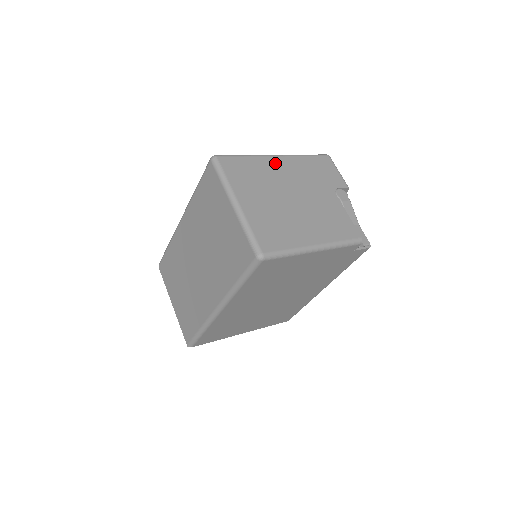
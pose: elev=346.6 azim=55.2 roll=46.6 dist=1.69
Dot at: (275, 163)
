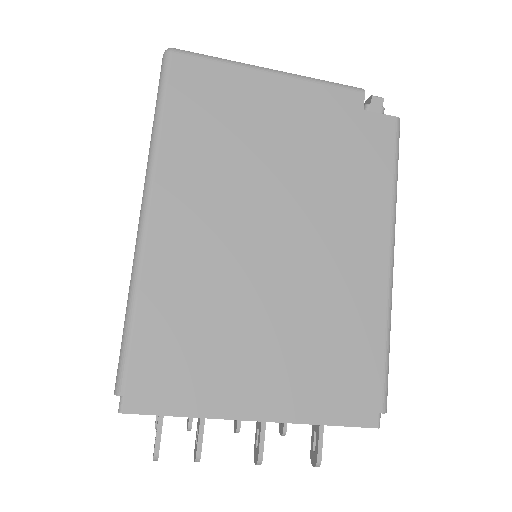
Dot at: occluded
